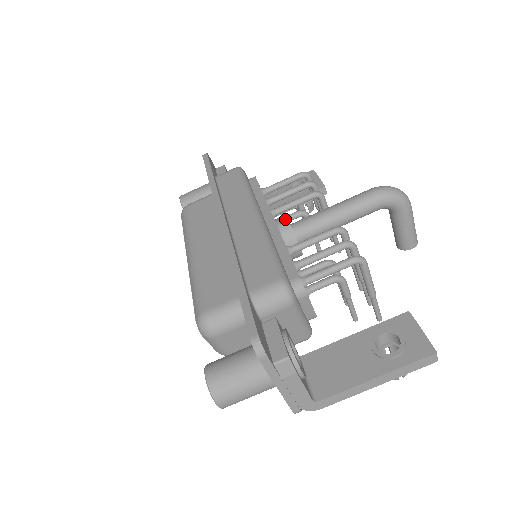
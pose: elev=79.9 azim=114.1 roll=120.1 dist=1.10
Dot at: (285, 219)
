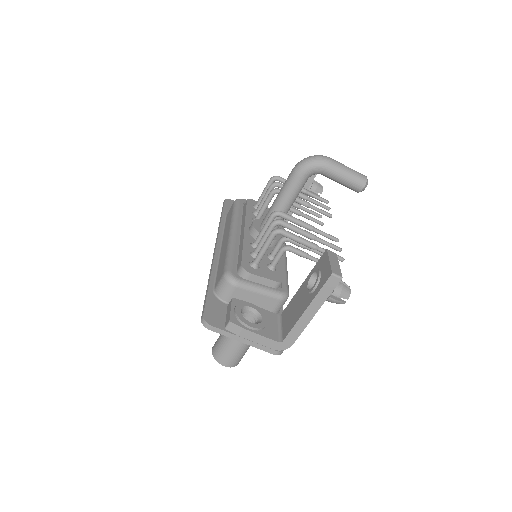
Dot at: (251, 224)
